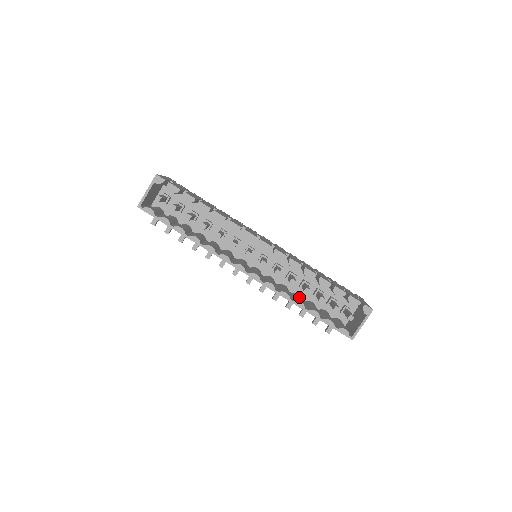
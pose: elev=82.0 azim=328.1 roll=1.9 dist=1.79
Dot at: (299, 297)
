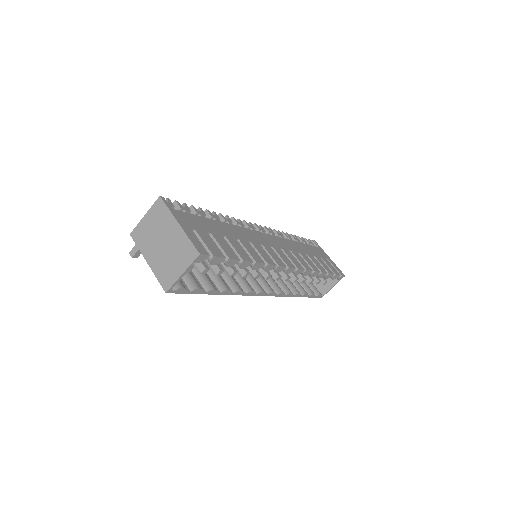
Dot at: occluded
